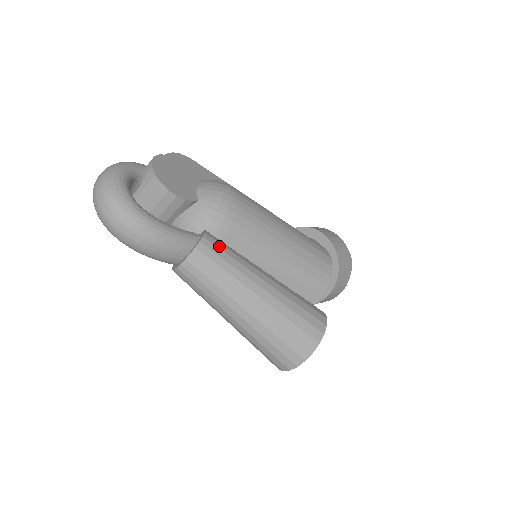
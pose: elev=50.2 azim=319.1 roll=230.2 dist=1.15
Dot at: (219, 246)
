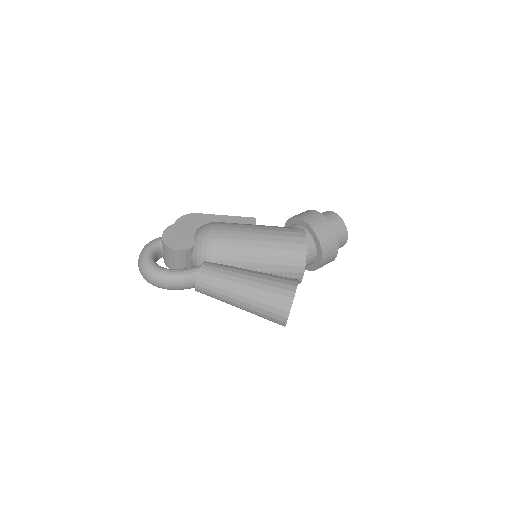
Dot at: (211, 269)
